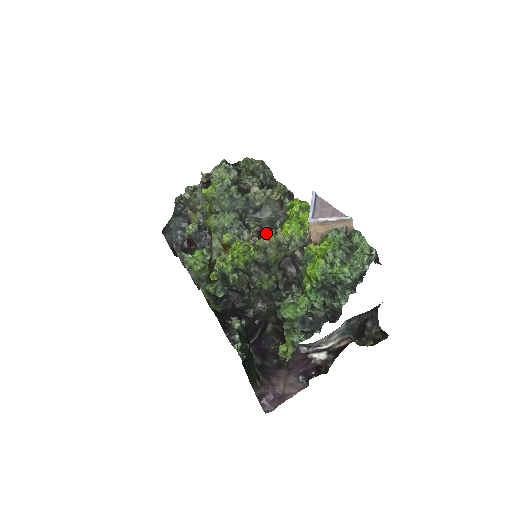
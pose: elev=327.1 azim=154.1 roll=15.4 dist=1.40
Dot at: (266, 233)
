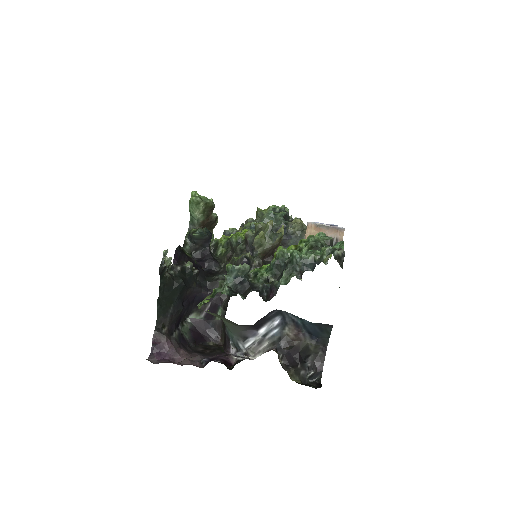
Dot at: occluded
